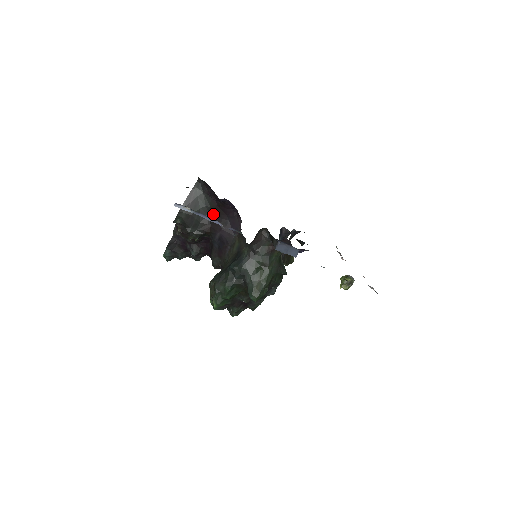
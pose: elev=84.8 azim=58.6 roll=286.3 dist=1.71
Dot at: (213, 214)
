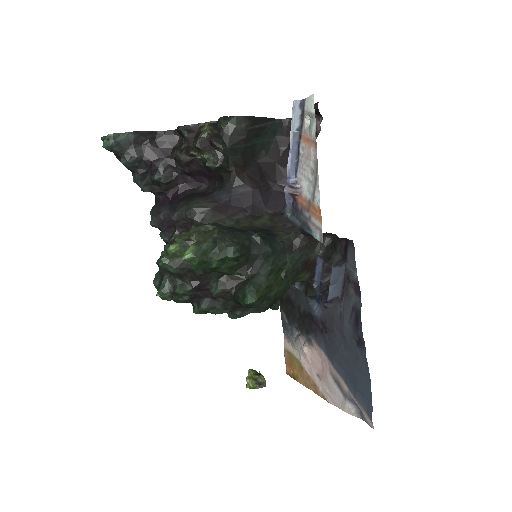
Dot at: (261, 165)
